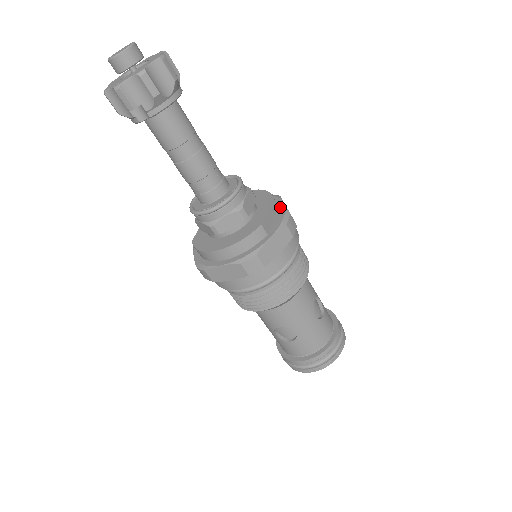
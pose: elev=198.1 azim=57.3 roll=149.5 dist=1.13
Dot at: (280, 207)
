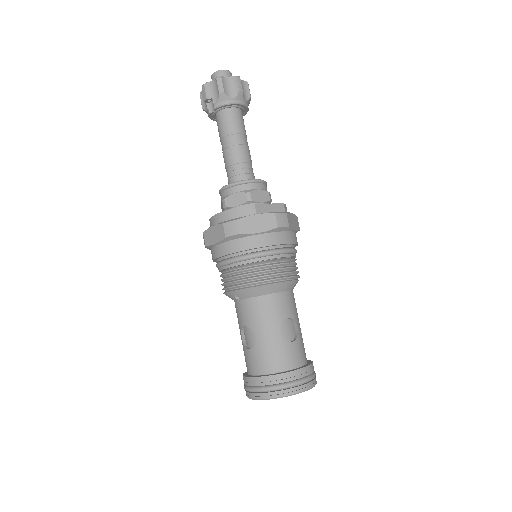
Dot at: occluded
